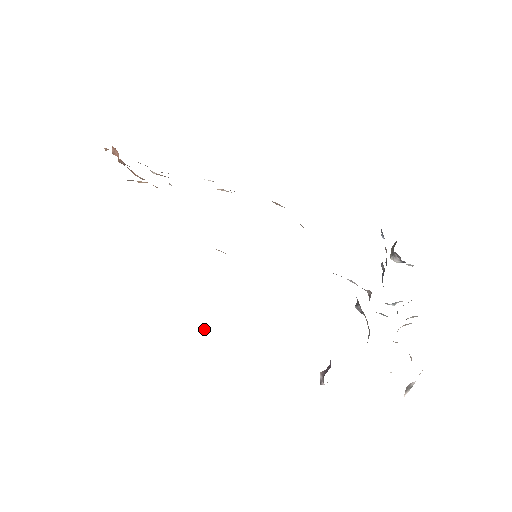
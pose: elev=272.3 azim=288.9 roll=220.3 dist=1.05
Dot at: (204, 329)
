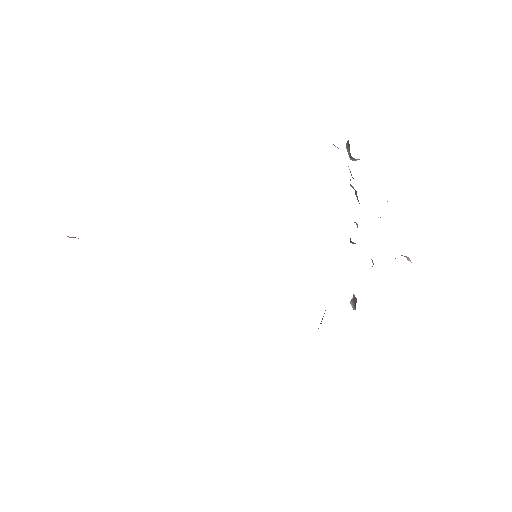
Dot at: occluded
